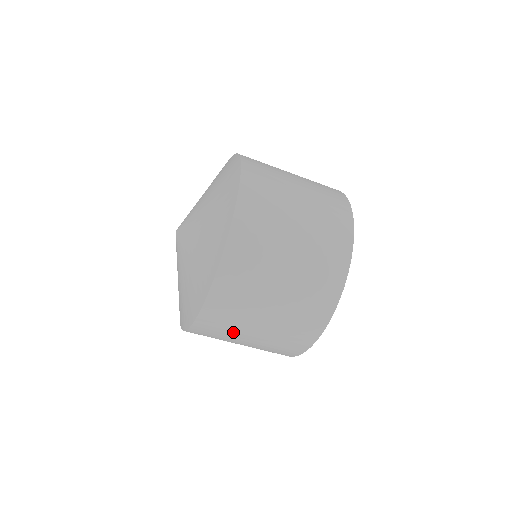
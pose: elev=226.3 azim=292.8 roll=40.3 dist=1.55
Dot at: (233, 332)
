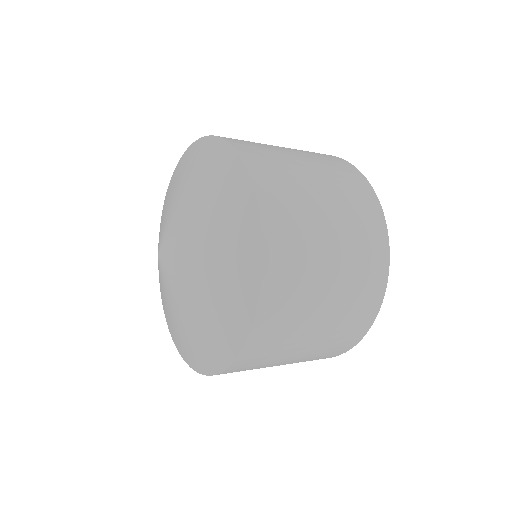
Dot at: occluded
